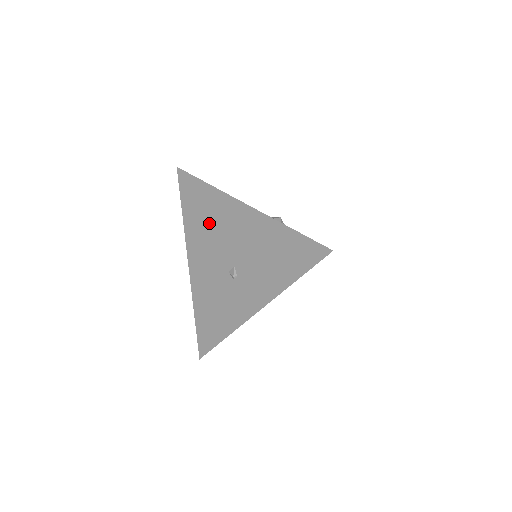
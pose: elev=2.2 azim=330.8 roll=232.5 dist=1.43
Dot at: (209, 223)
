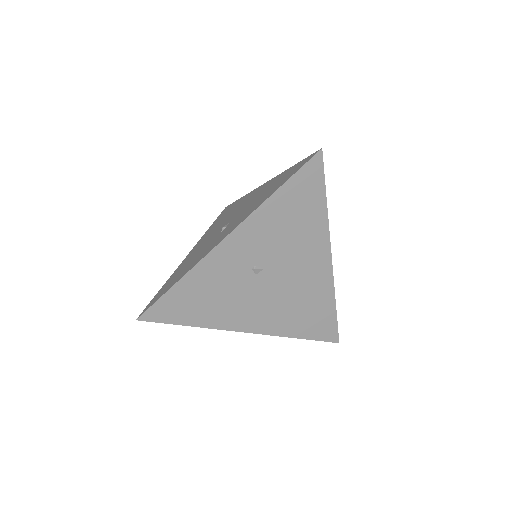
Dot at: occluded
